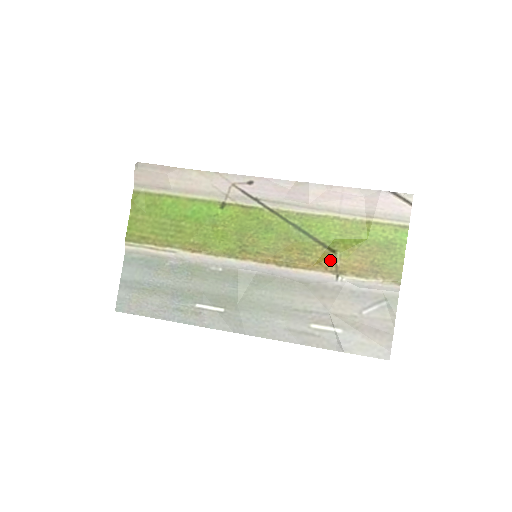
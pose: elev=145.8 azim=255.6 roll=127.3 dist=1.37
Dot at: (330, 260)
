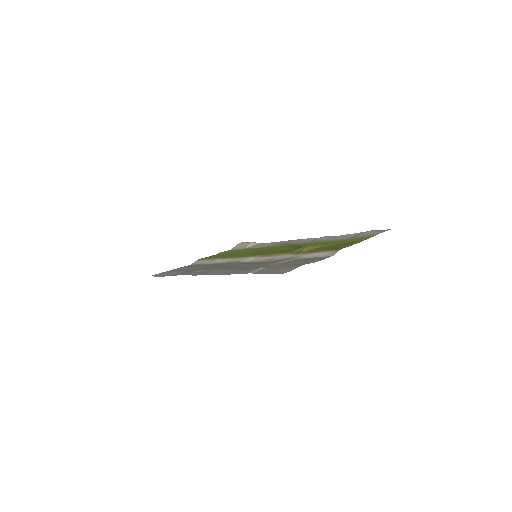
Dot at: (299, 249)
